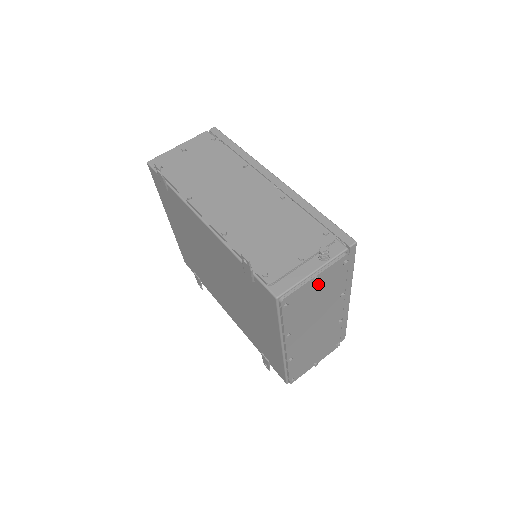
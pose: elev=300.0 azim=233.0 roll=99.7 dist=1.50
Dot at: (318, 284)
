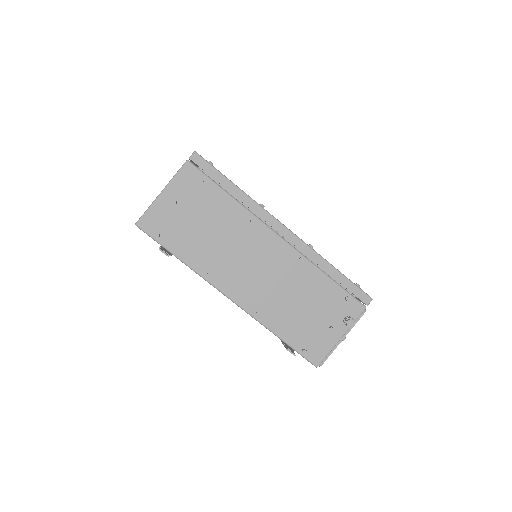
Dot at: occluded
